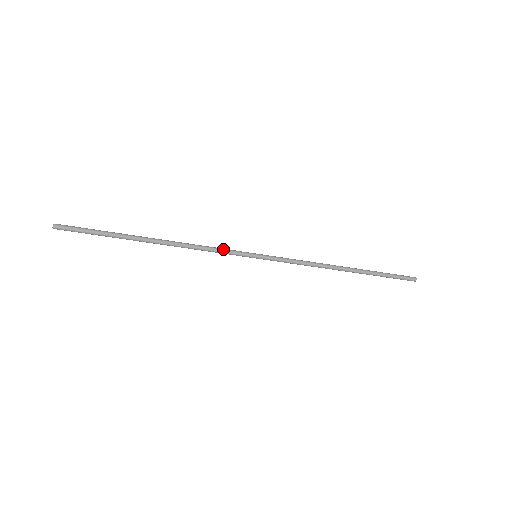
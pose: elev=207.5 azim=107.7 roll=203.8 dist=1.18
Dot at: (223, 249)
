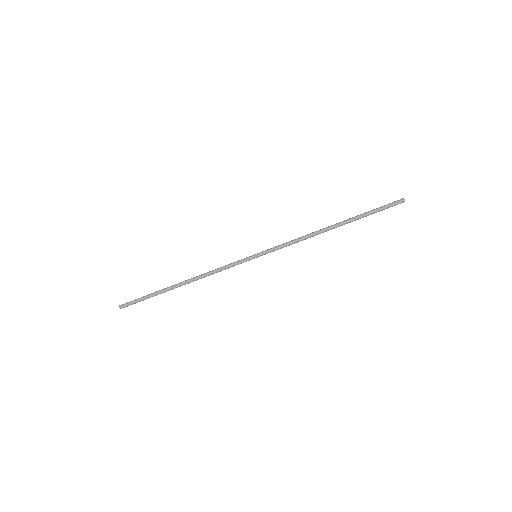
Dot at: (229, 264)
